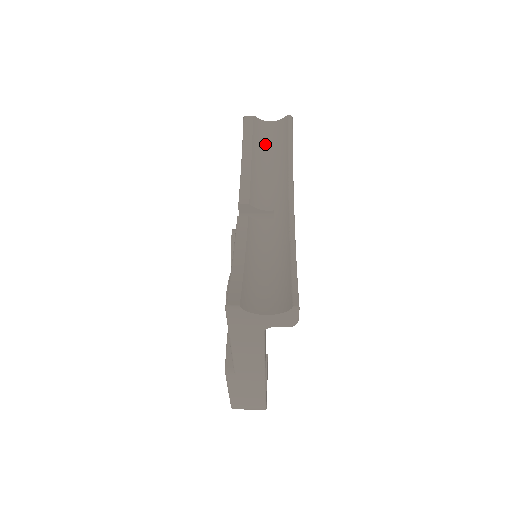
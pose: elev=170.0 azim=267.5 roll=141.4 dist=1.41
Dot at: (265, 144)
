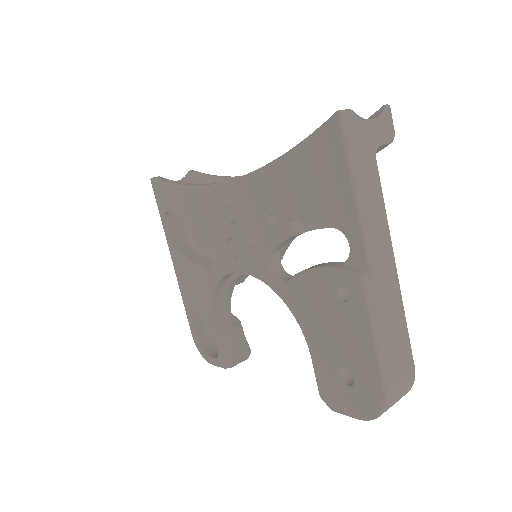
Dot at: occluded
